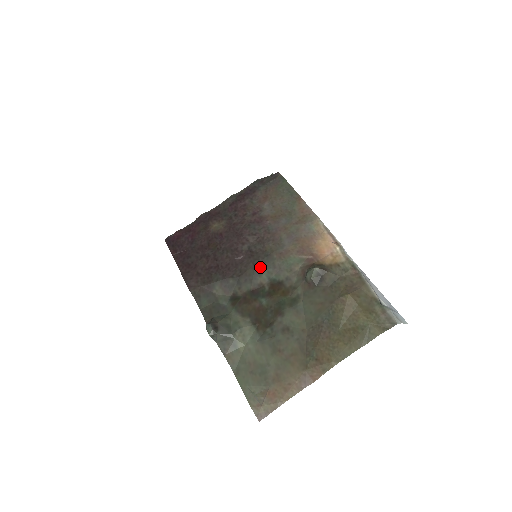
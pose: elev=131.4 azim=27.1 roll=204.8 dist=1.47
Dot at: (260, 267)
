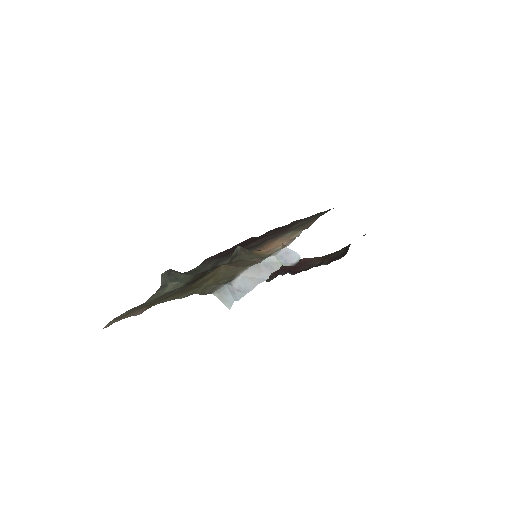
Dot at: occluded
